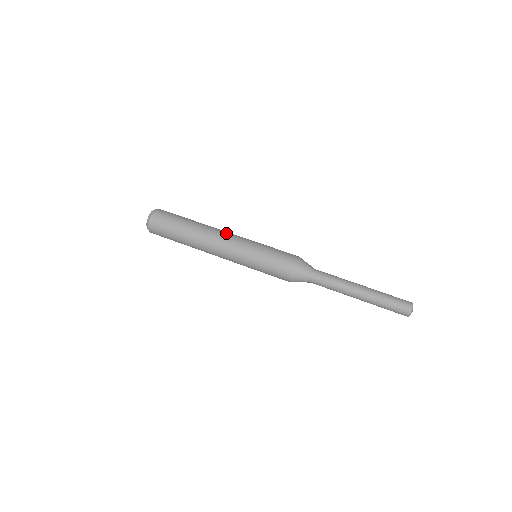
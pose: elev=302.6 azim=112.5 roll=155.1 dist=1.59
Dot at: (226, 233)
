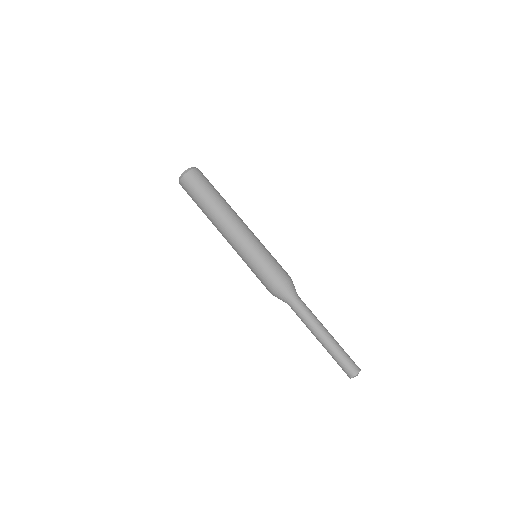
Dot at: (230, 231)
